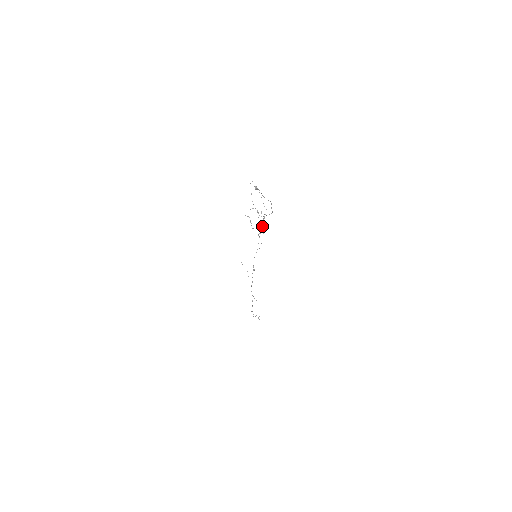
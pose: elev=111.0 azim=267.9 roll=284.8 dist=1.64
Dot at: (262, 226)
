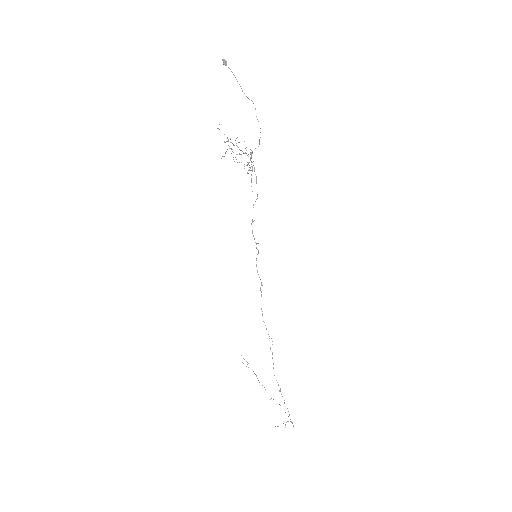
Dot at: occluded
